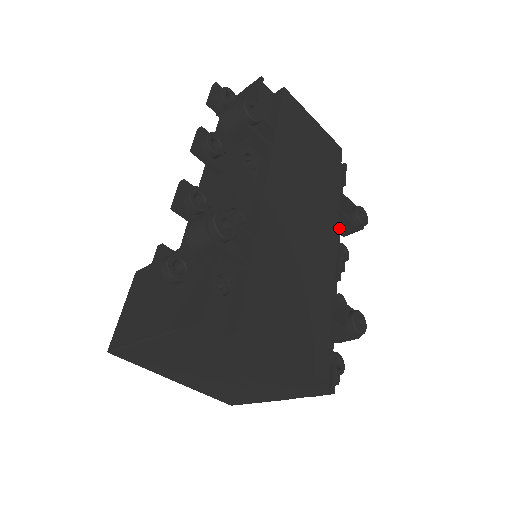
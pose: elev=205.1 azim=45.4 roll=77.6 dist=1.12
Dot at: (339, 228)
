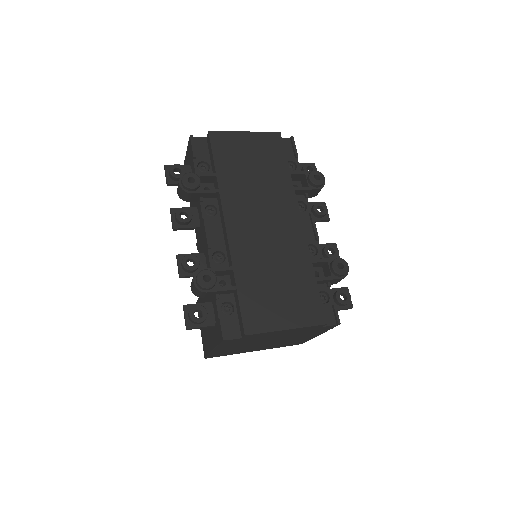
Dot at: (305, 198)
